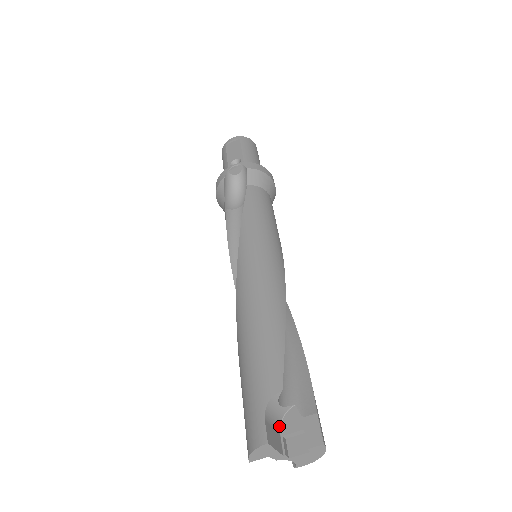
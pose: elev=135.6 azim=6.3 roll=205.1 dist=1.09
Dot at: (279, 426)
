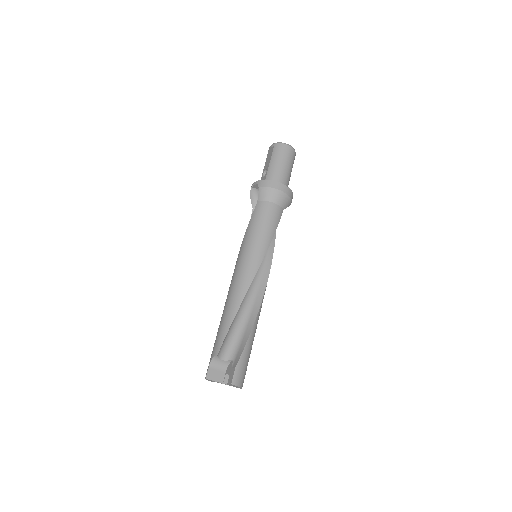
Dot at: (226, 369)
